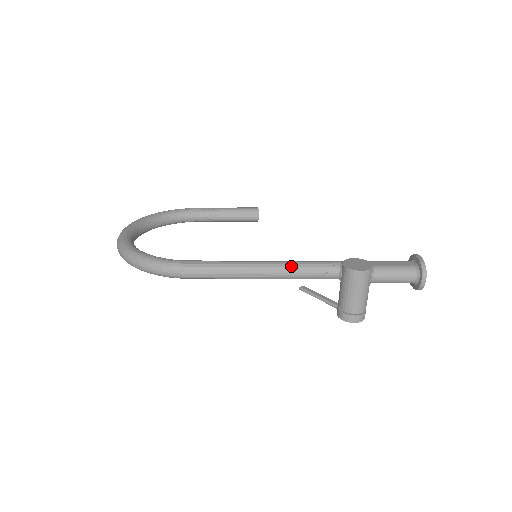
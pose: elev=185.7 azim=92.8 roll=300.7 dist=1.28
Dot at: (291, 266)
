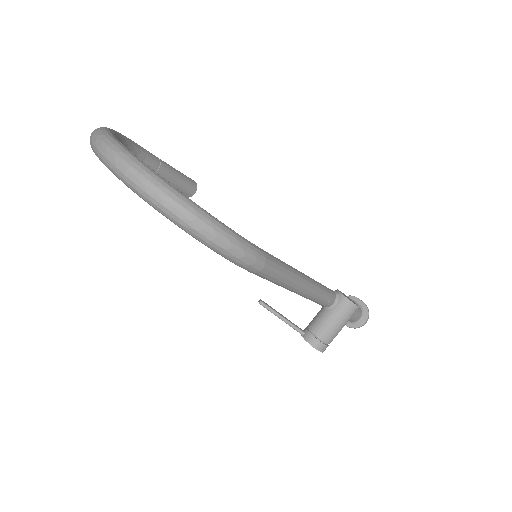
Dot at: (319, 286)
